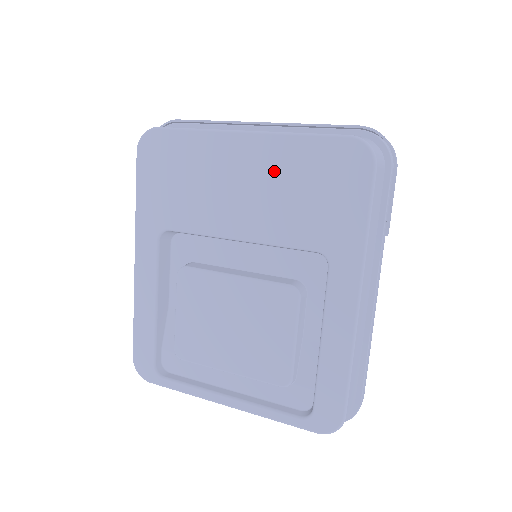
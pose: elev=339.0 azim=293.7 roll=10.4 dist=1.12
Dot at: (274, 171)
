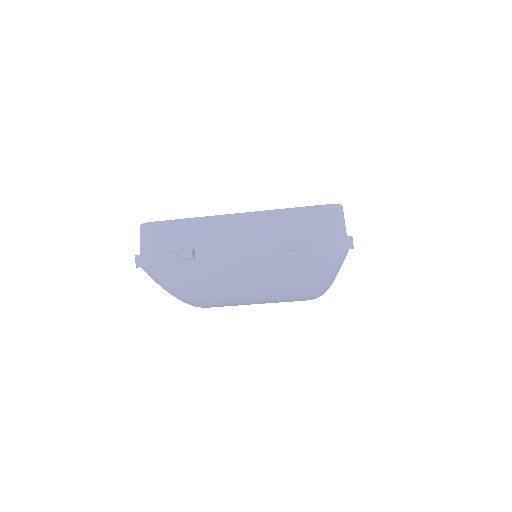
Dot at: occluded
